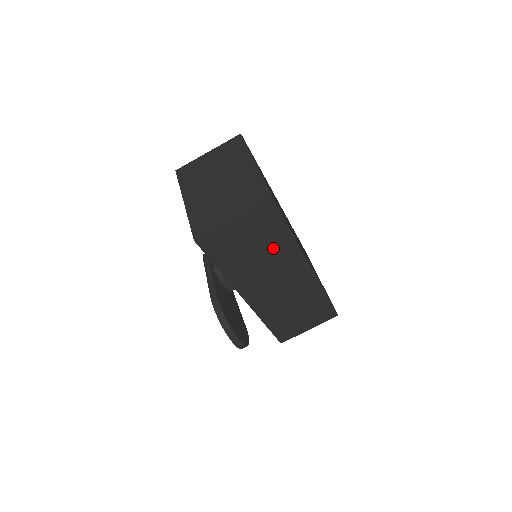
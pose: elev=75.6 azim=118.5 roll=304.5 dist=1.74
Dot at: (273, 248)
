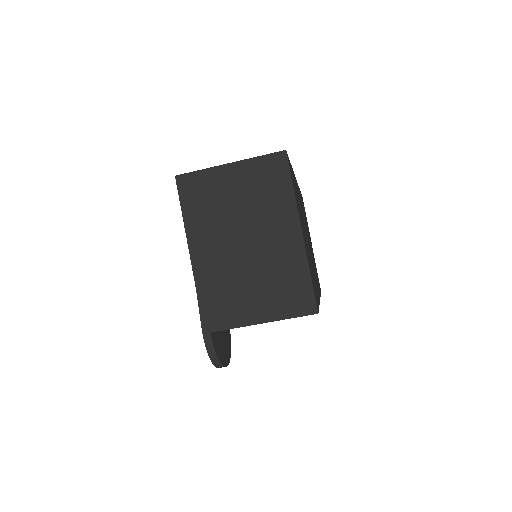
Dot at: occluded
